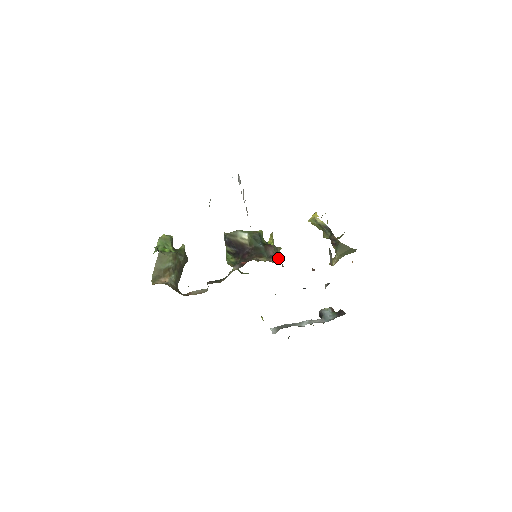
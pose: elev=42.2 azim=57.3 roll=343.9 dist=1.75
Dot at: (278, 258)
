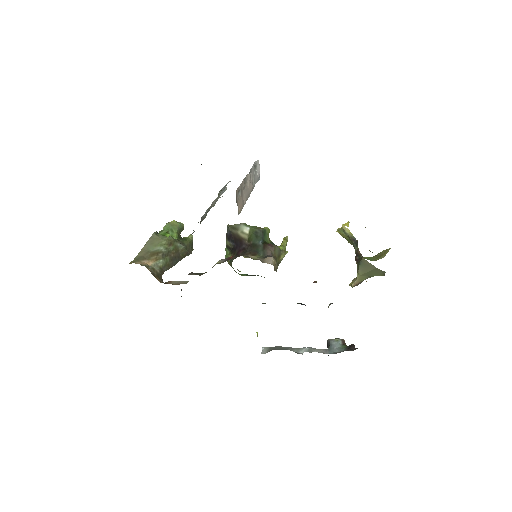
Dot at: (272, 259)
